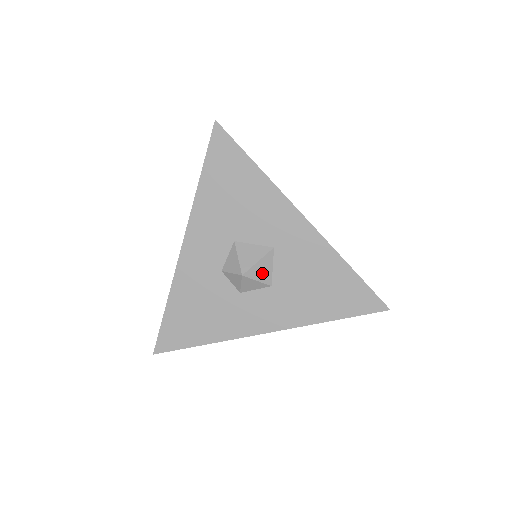
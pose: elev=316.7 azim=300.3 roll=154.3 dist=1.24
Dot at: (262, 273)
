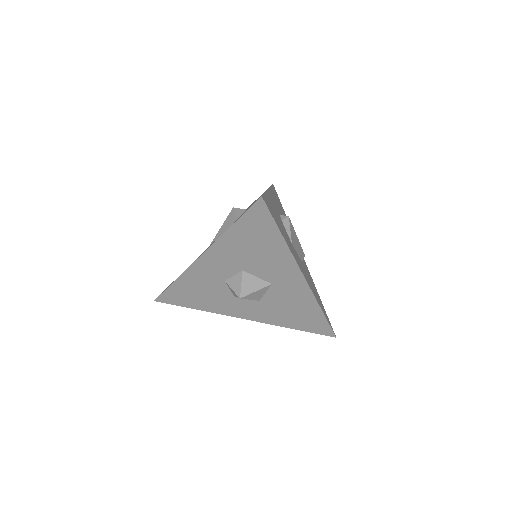
Dot at: (256, 296)
